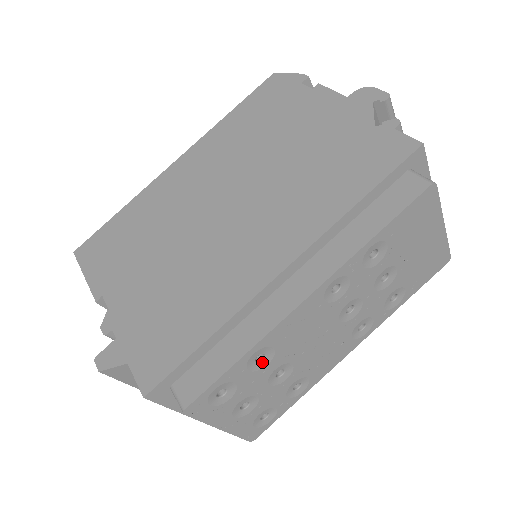
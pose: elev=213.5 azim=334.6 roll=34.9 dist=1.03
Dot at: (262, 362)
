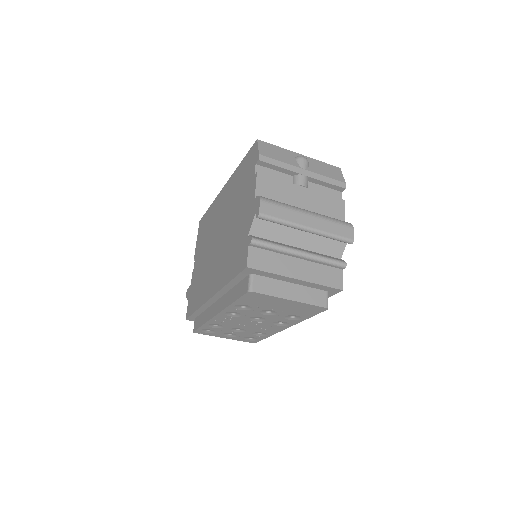
Dot at: (219, 326)
